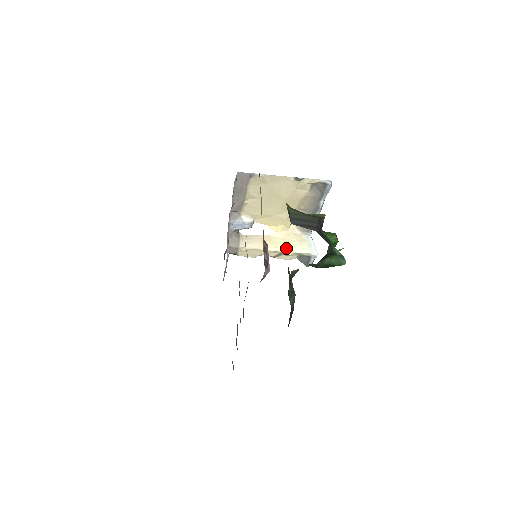
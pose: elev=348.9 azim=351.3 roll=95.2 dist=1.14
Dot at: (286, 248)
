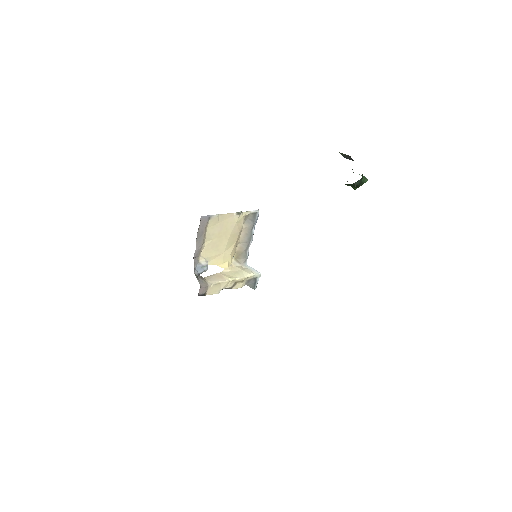
Dot at: (239, 276)
